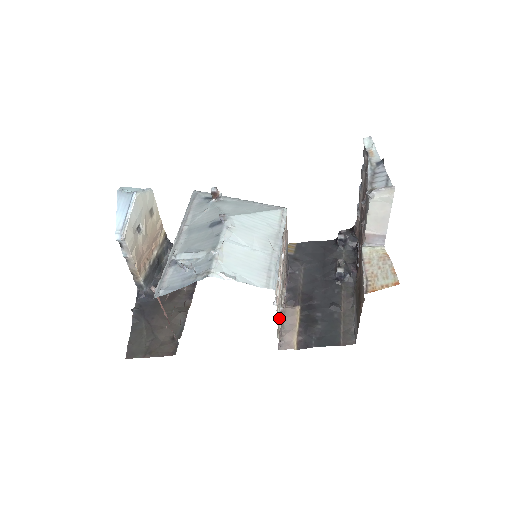
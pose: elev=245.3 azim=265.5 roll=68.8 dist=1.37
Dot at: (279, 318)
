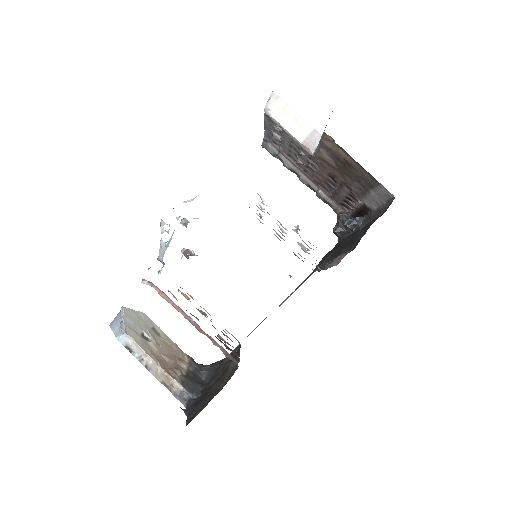
Dot at: occluded
